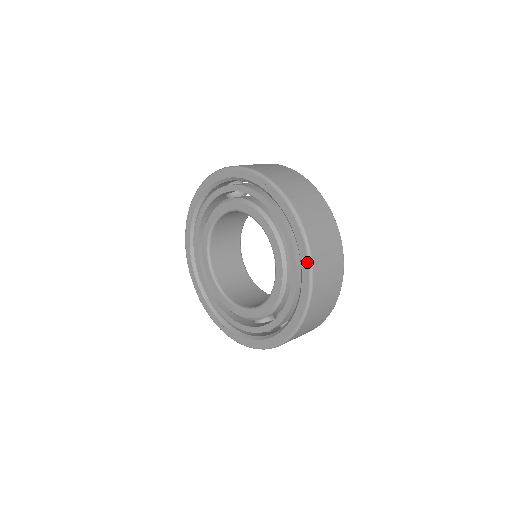
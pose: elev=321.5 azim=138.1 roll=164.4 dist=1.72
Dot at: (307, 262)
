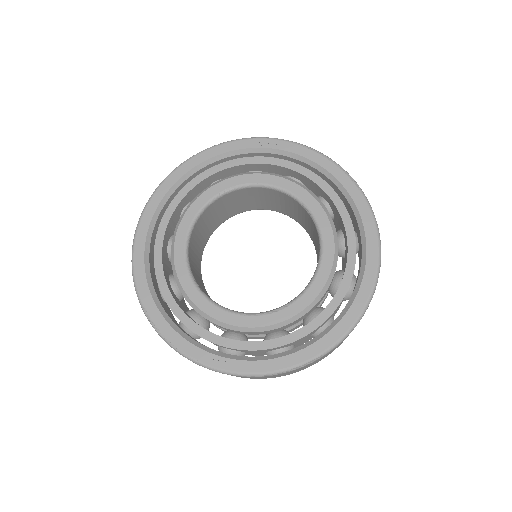
Dot at: (370, 215)
